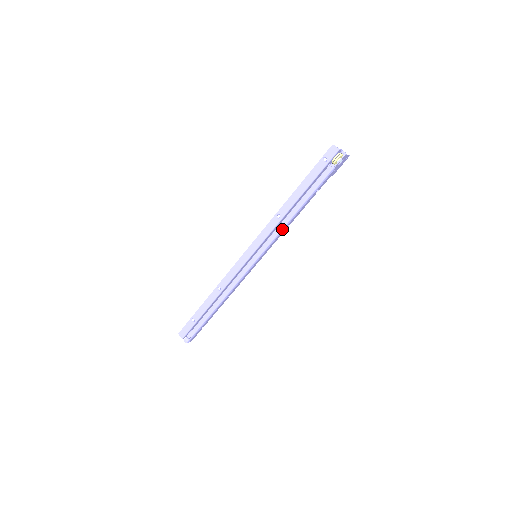
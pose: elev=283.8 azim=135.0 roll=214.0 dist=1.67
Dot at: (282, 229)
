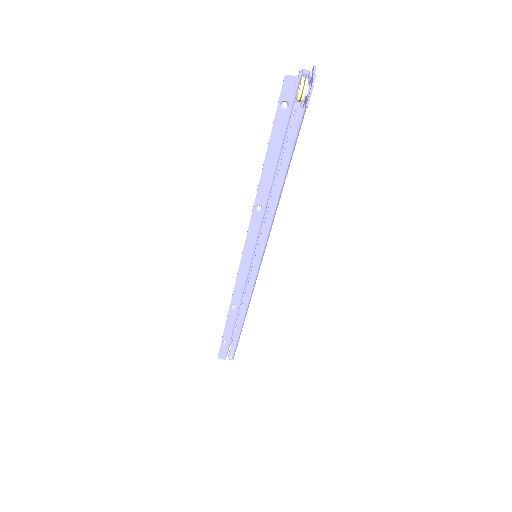
Dot at: (273, 218)
